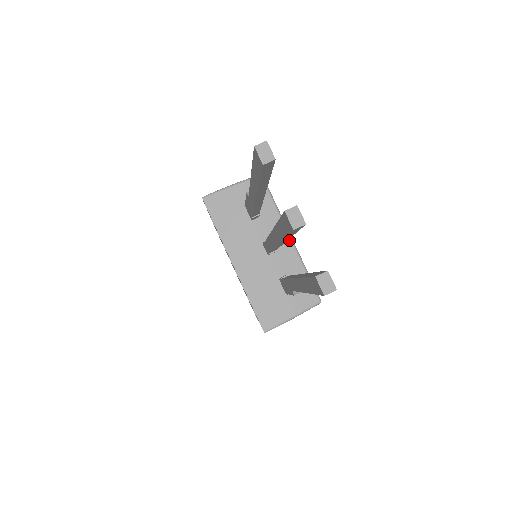
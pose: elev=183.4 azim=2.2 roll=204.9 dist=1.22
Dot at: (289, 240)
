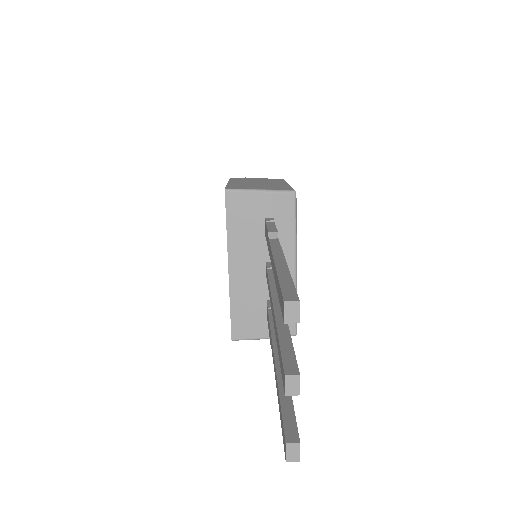
Dot at: (293, 268)
